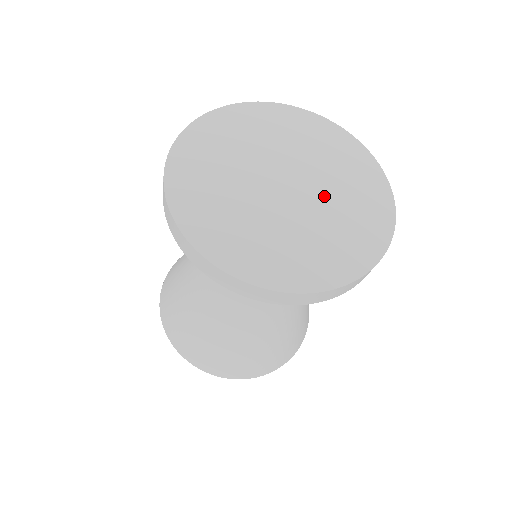
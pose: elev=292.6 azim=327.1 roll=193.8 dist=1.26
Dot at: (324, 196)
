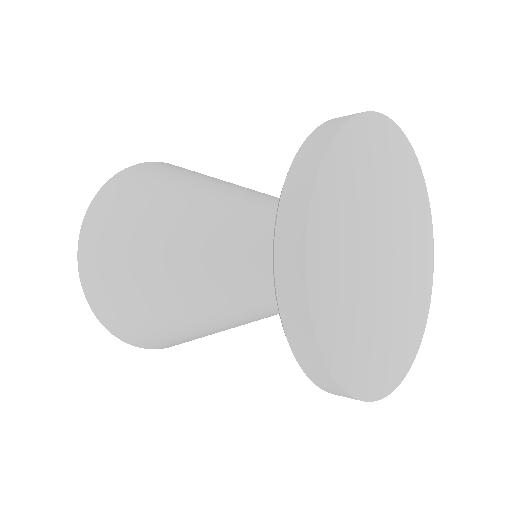
Dot at: (404, 273)
